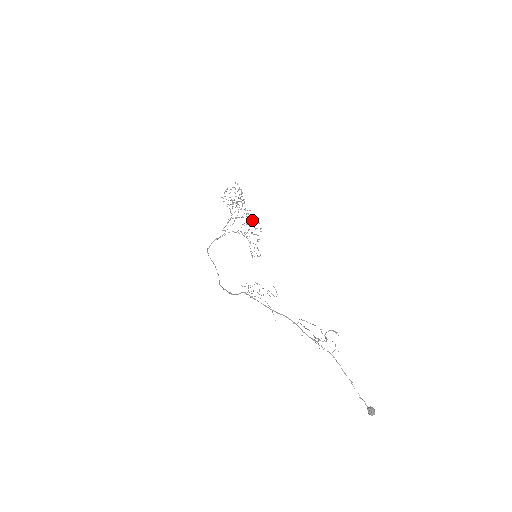
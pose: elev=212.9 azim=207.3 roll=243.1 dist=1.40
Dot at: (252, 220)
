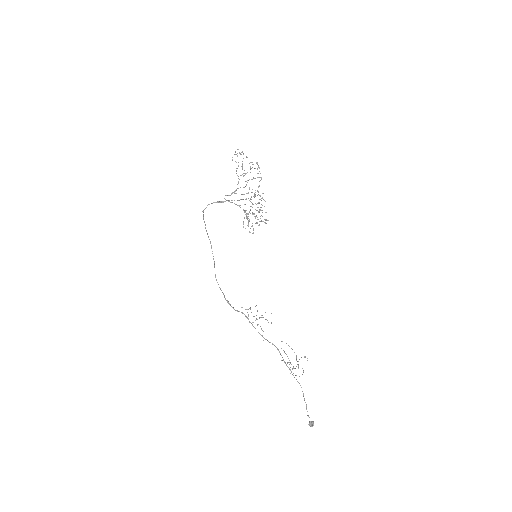
Dot at: occluded
